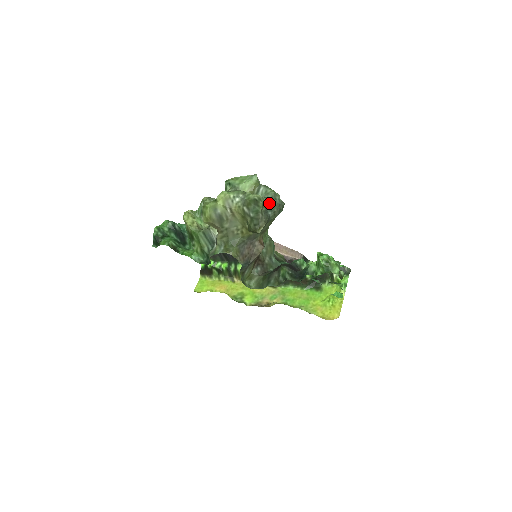
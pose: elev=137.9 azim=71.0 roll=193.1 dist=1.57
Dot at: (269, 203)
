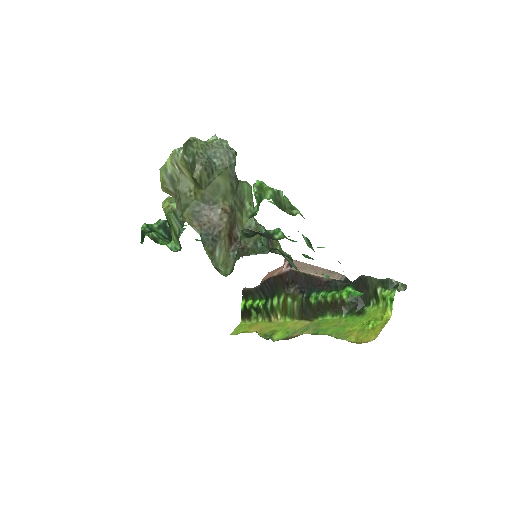
Dot at: (213, 149)
